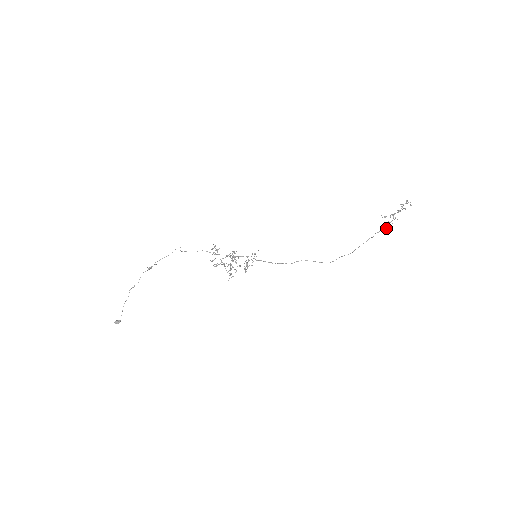
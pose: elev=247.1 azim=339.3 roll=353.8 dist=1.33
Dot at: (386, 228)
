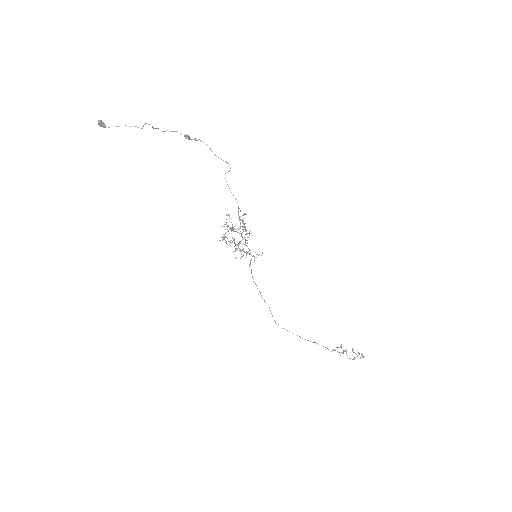
Dot at: occluded
